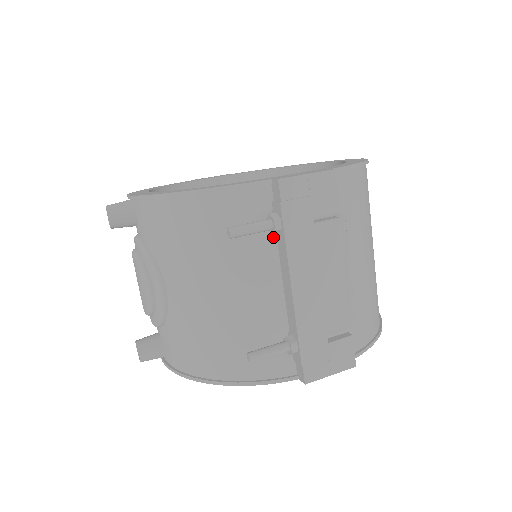
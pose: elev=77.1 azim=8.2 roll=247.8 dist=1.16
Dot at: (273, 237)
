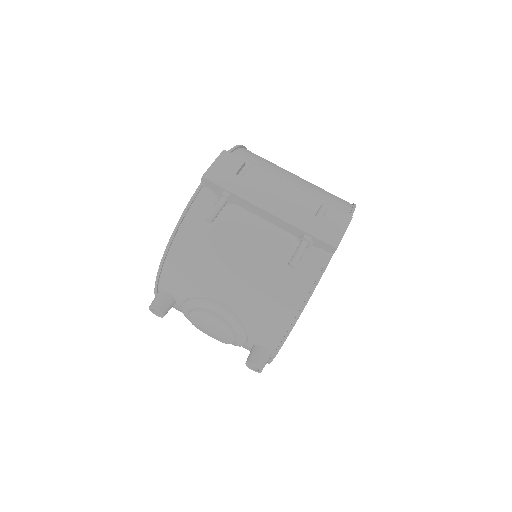
Dot at: (233, 206)
